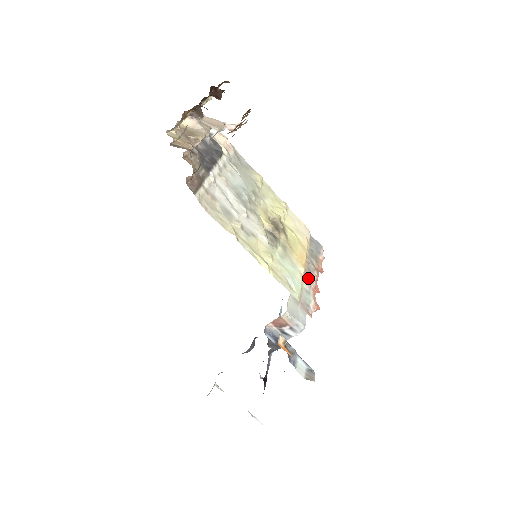
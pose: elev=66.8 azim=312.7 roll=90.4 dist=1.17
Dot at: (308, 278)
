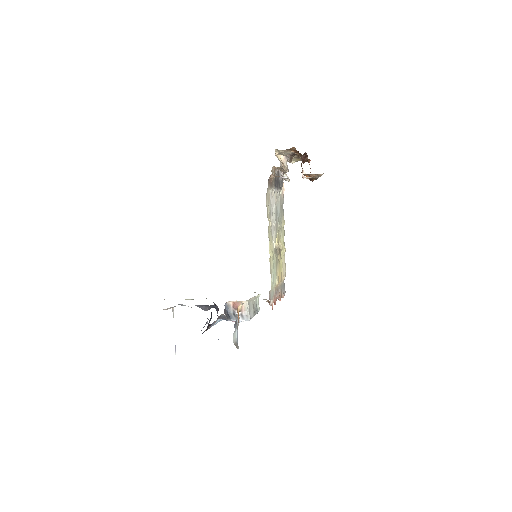
Dot at: (276, 291)
